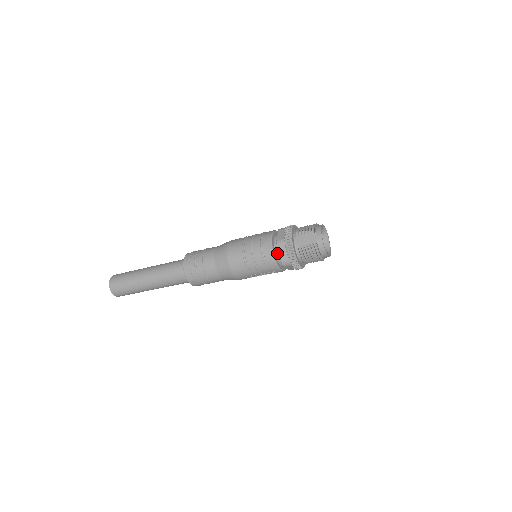
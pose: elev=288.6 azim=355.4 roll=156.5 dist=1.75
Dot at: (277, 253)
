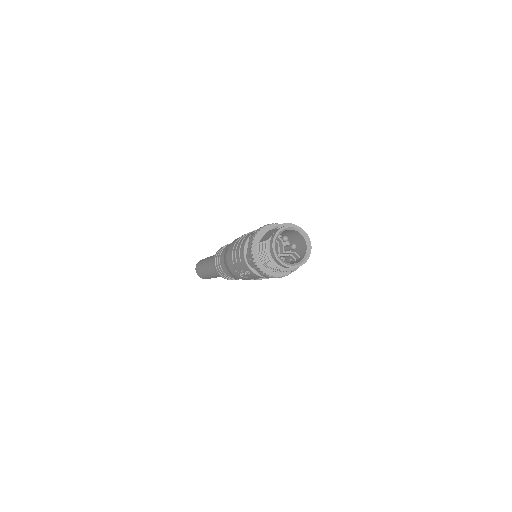
Dot at: occluded
